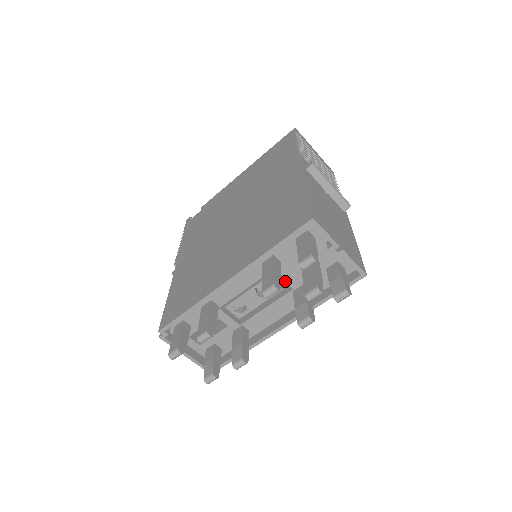
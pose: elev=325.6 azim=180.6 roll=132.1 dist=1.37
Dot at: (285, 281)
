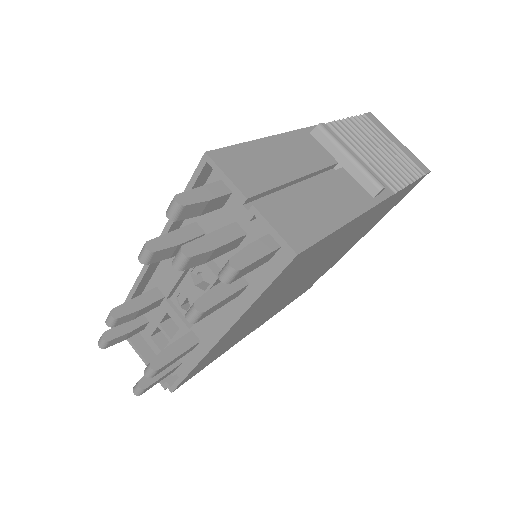
Dot at: (218, 265)
